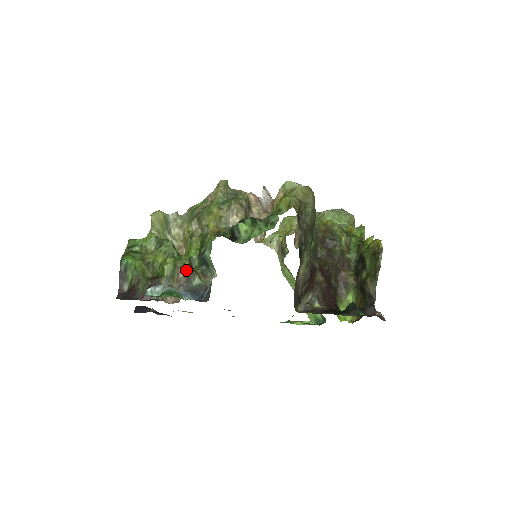
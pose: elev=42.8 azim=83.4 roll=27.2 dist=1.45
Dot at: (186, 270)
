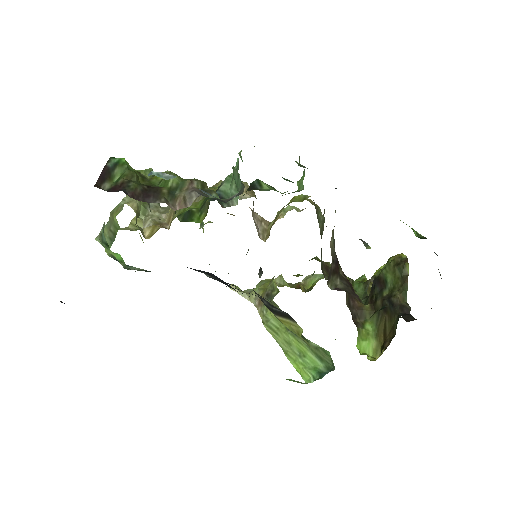
Dot at: (200, 184)
